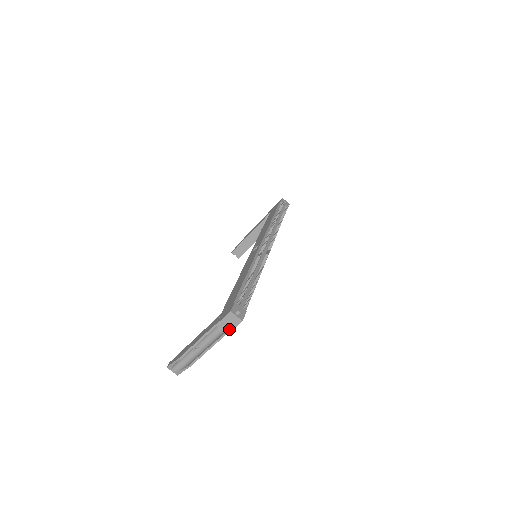
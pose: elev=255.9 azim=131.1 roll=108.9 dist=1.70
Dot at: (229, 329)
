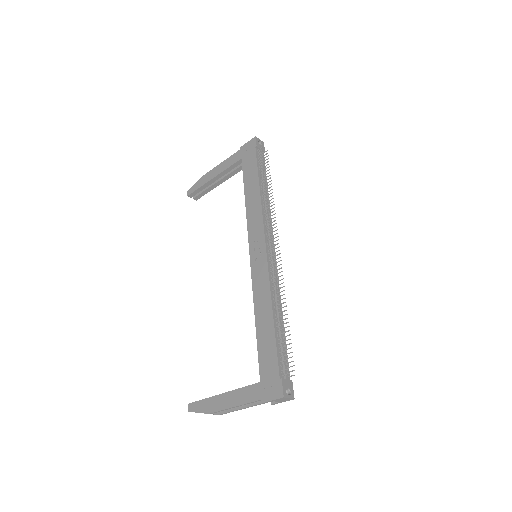
Dot at: (276, 403)
